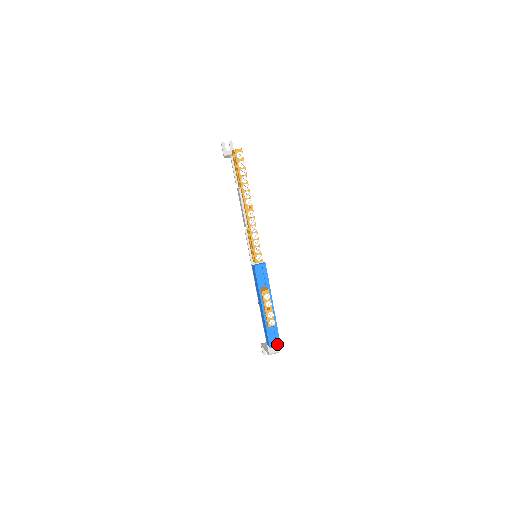
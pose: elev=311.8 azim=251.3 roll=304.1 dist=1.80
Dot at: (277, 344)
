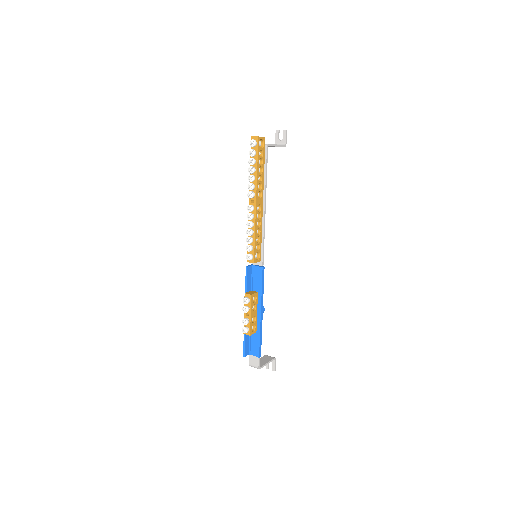
Dot at: (258, 359)
